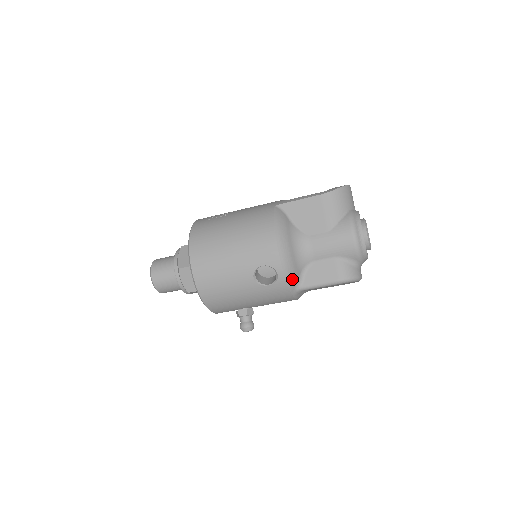
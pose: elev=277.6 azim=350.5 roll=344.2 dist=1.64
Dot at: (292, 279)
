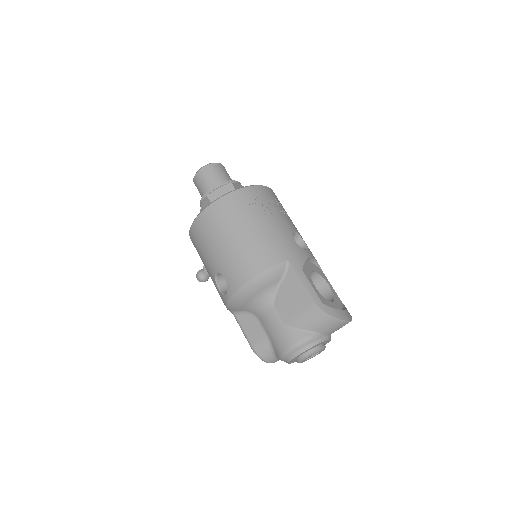
Dot at: (232, 307)
